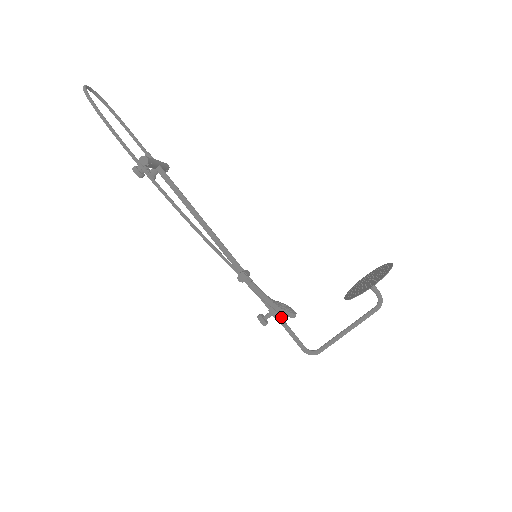
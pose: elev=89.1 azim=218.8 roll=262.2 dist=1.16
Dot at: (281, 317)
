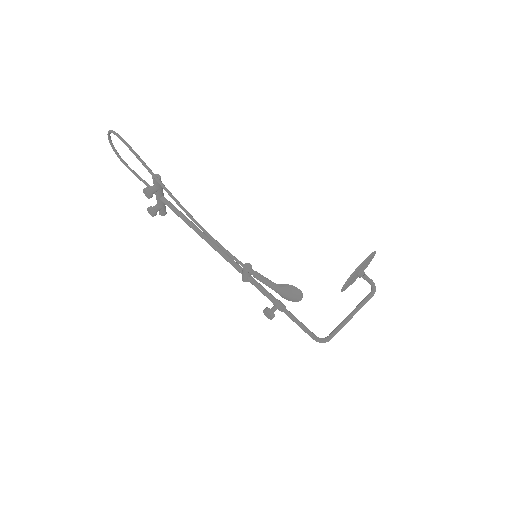
Dot at: (286, 309)
